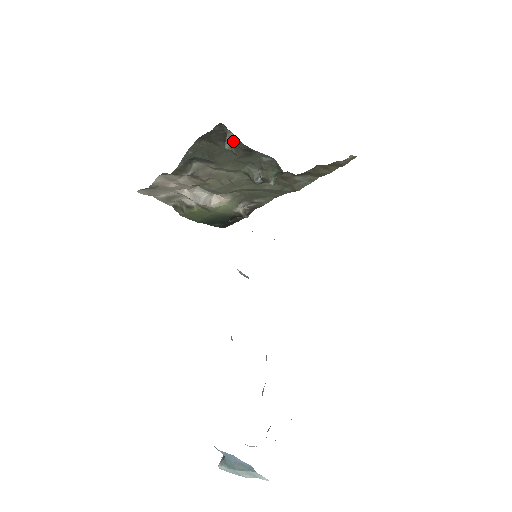
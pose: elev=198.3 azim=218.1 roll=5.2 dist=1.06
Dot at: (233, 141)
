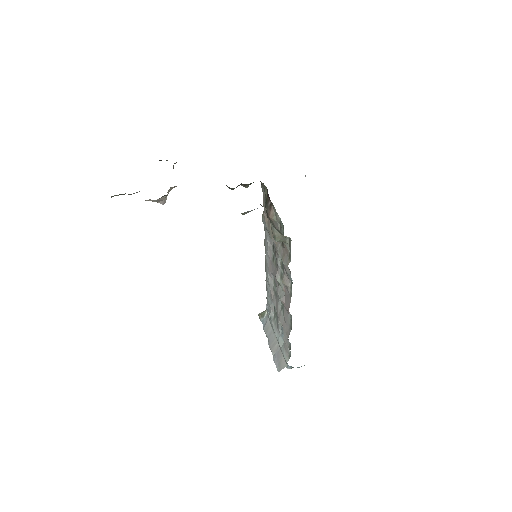
Dot at: (287, 240)
